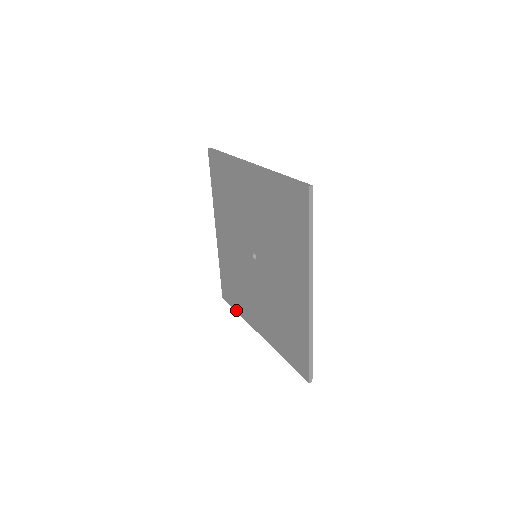
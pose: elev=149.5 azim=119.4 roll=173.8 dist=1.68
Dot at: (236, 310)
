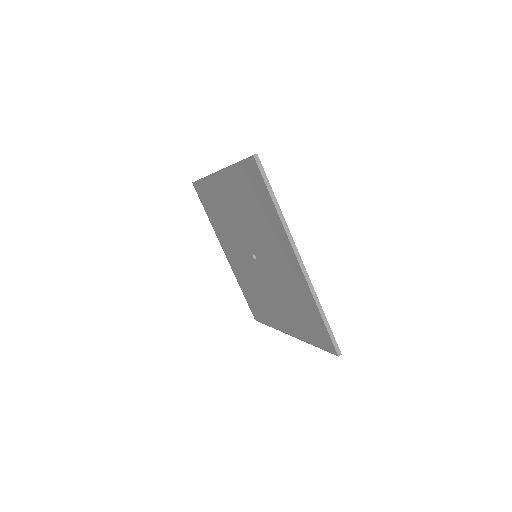
Dot at: (267, 324)
